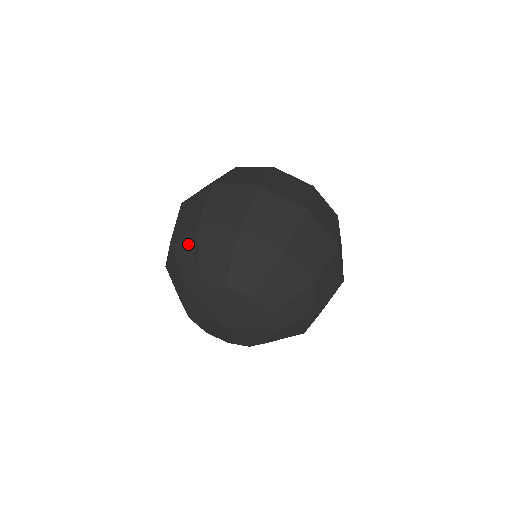
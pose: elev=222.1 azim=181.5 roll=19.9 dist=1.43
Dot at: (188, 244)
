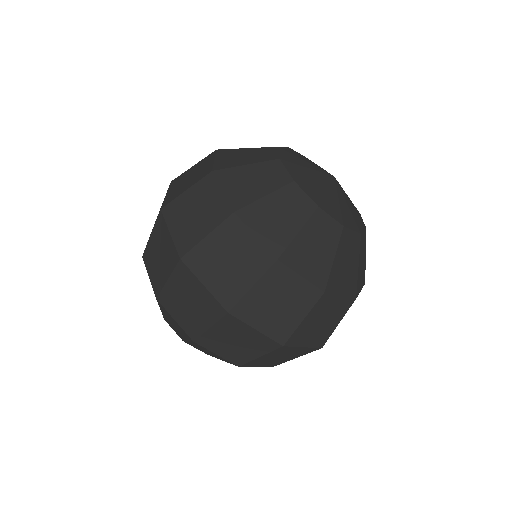
Dot at: occluded
